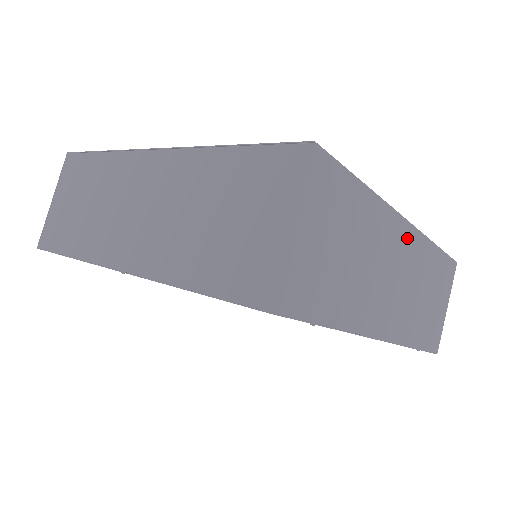
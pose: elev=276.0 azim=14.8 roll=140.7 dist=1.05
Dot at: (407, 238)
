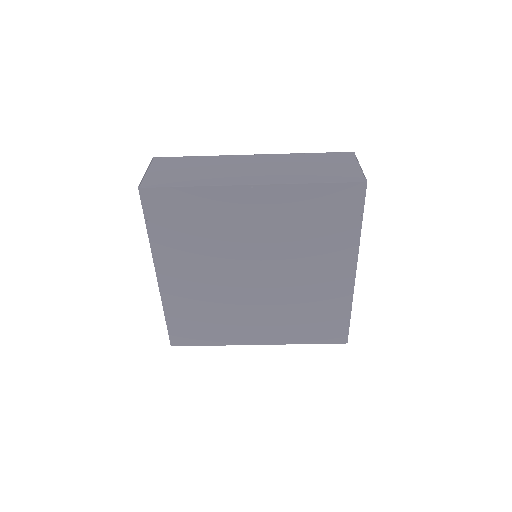
Dot at: occluded
